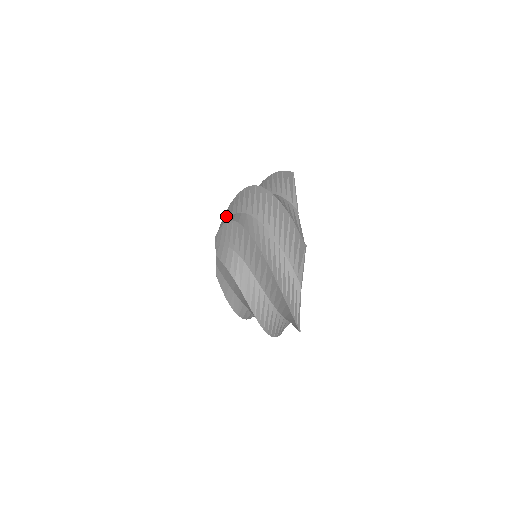
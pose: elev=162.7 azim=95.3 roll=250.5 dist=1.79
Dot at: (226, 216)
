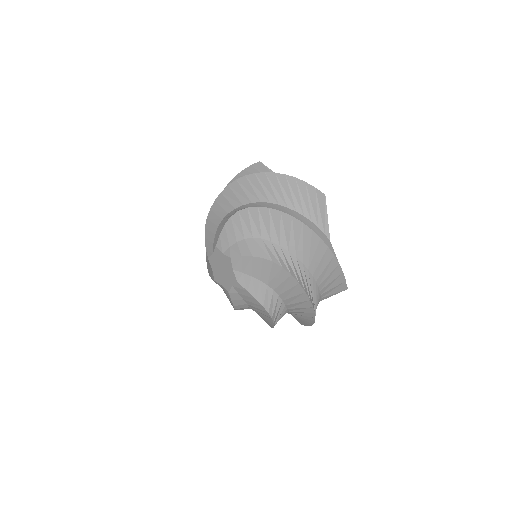
Dot at: (238, 230)
